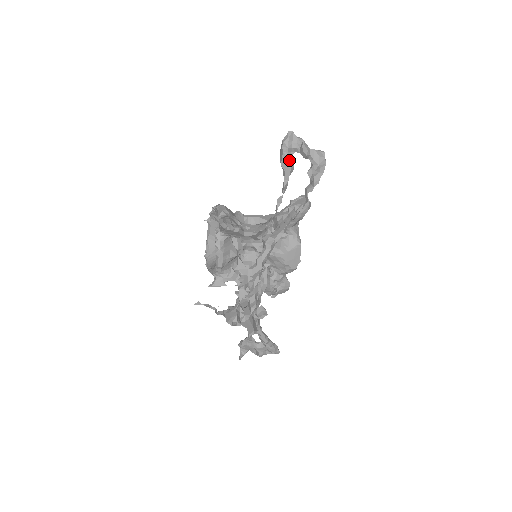
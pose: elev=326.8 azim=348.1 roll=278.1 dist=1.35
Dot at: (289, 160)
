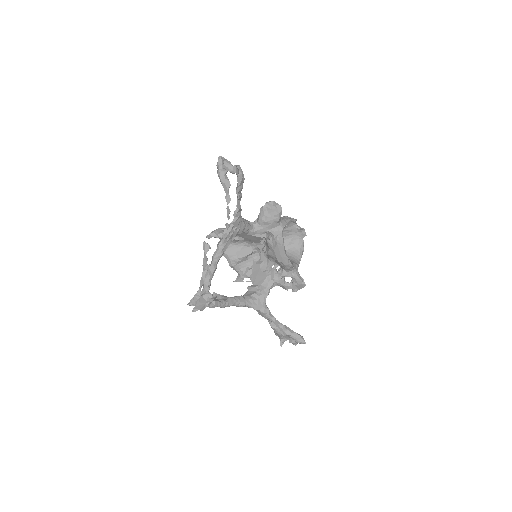
Dot at: (223, 178)
